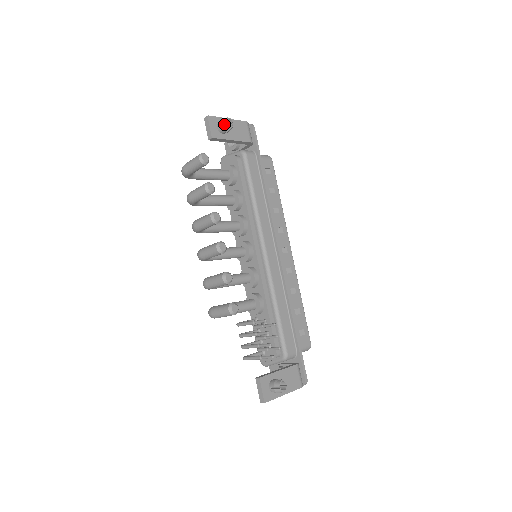
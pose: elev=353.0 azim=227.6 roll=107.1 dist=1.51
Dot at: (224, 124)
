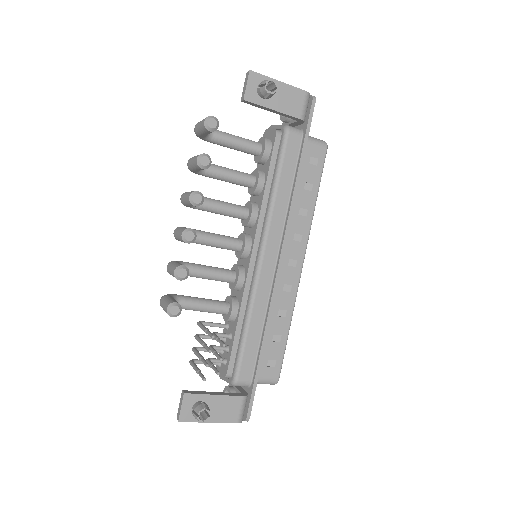
Dot at: (263, 87)
